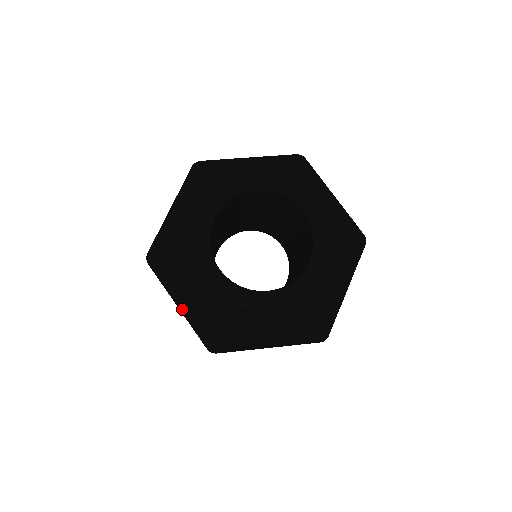
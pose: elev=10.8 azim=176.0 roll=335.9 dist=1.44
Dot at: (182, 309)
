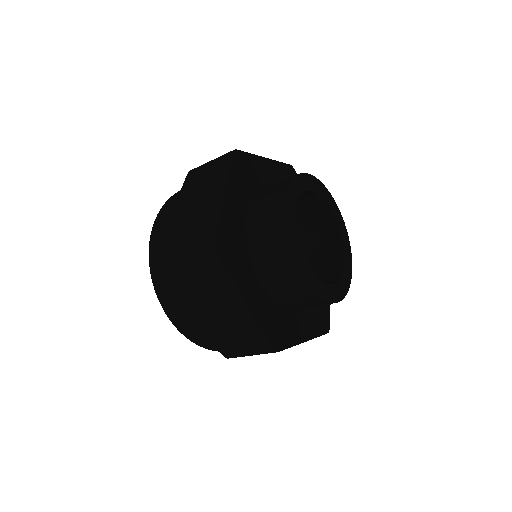
Dot at: (225, 201)
